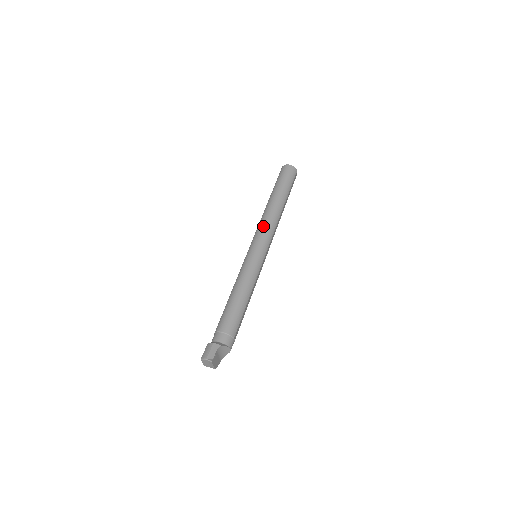
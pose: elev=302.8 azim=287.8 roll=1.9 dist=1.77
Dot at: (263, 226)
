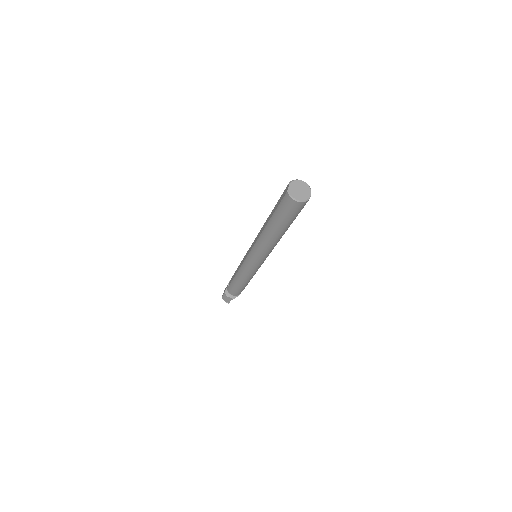
Dot at: (260, 251)
